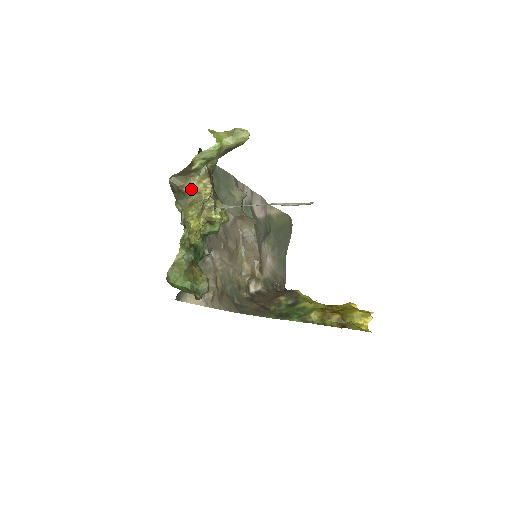
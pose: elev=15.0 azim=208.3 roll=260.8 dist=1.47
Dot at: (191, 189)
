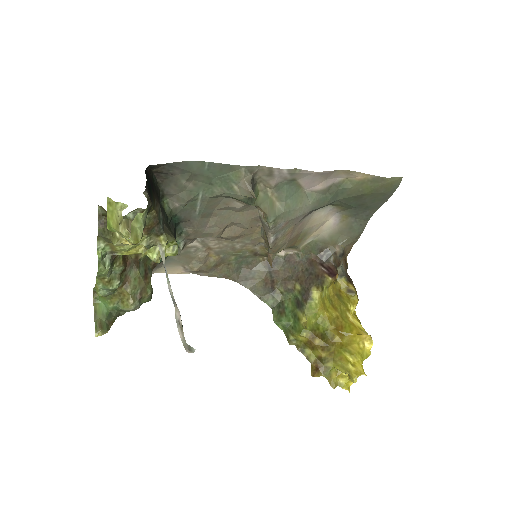
Dot at: (120, 225)
